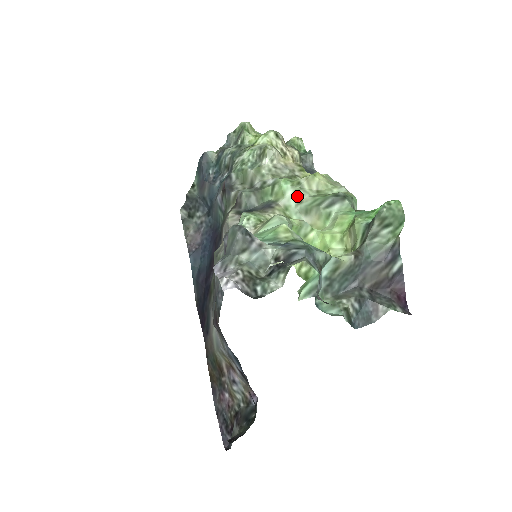
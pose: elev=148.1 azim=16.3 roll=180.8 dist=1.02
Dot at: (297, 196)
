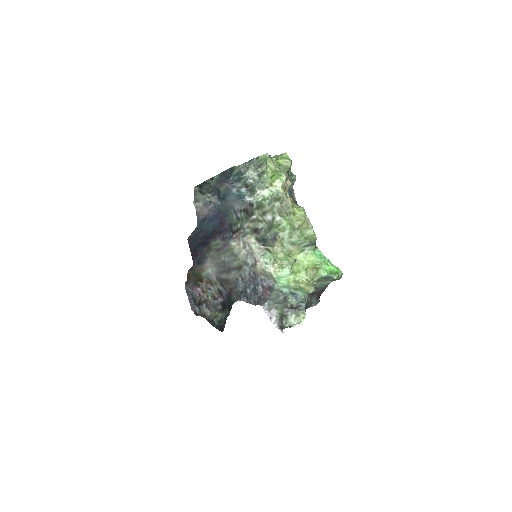
Dot at: (291, 234)
